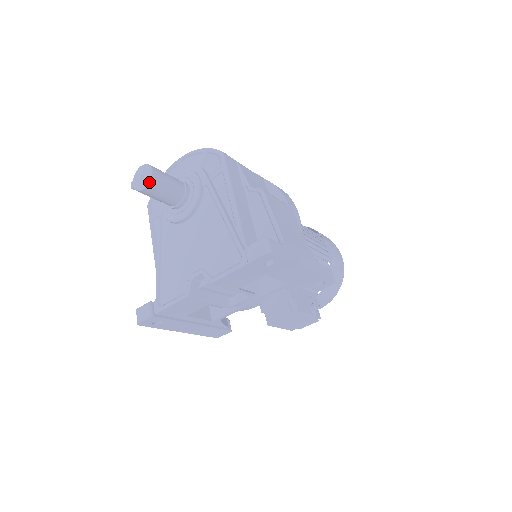
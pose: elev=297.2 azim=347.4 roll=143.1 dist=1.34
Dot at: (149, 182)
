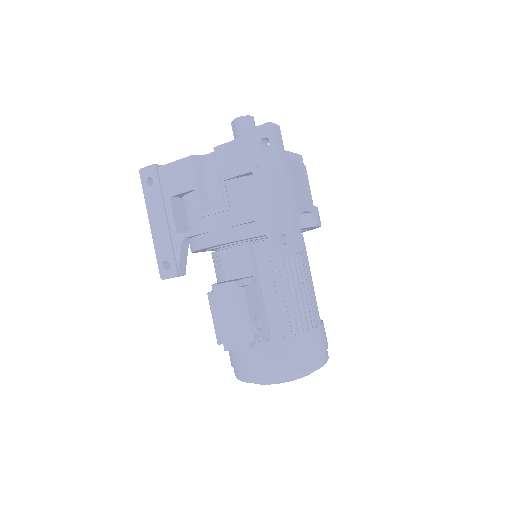
Dot at: (244, 116)
